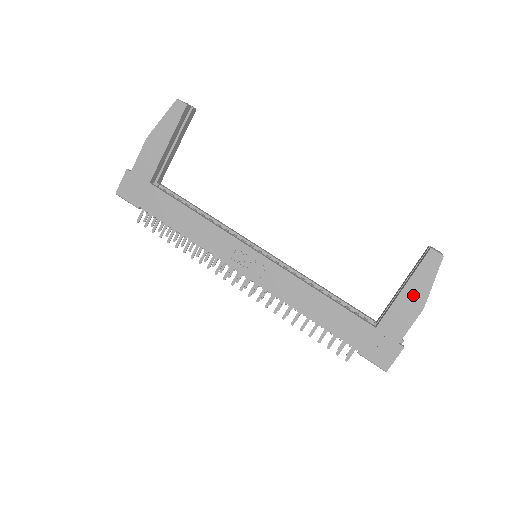
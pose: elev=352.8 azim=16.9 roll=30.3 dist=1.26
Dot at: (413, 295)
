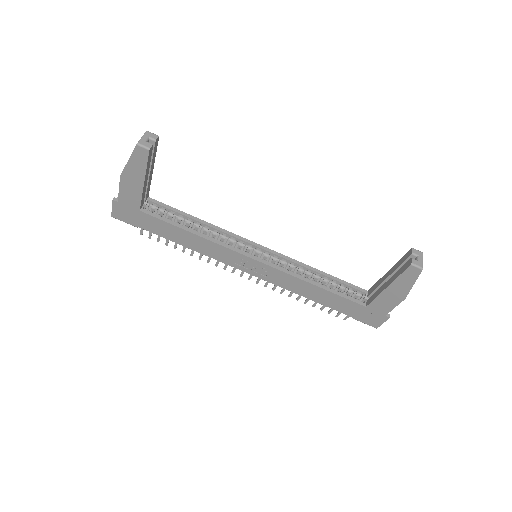
Dot at: (396, 291)
